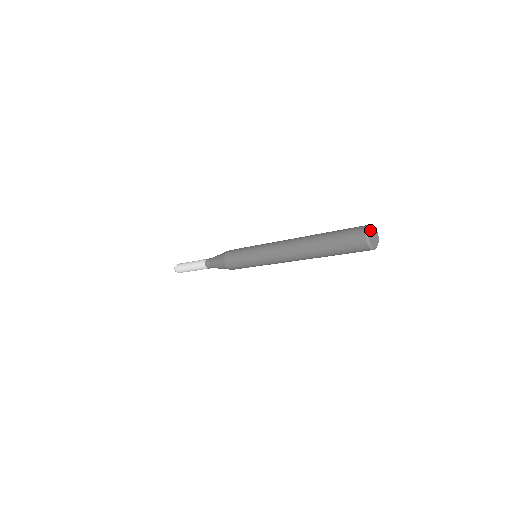
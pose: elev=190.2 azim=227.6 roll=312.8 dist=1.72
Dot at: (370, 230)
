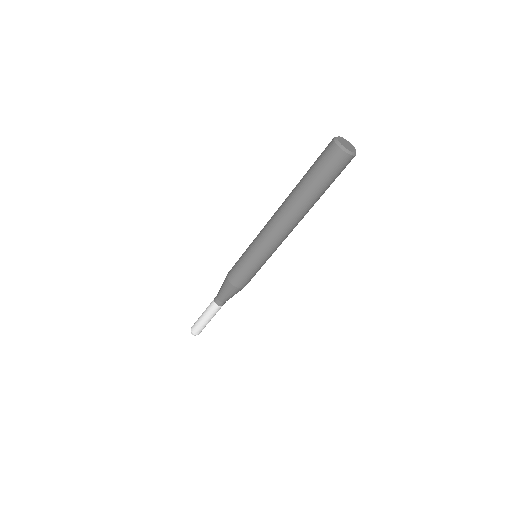
Dot at: (339, 140)
